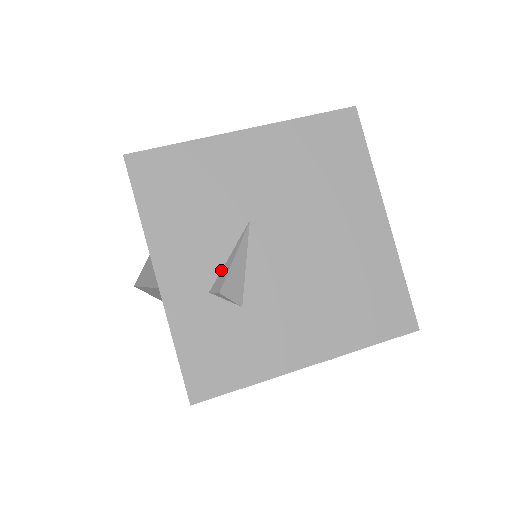
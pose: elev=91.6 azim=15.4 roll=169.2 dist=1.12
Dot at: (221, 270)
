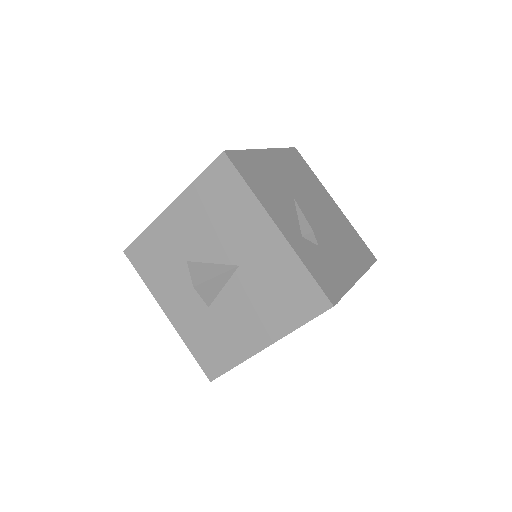
Dot at: (299, 224)
